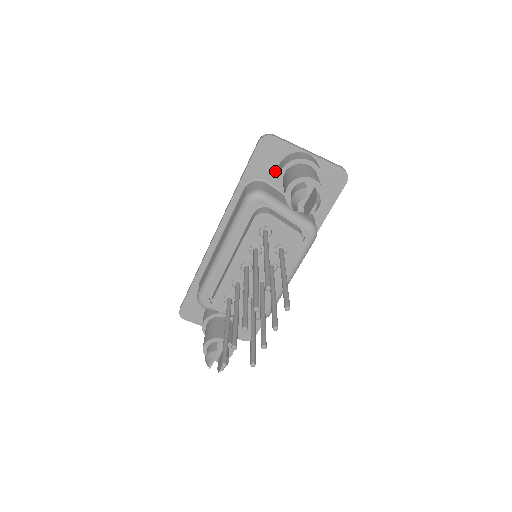
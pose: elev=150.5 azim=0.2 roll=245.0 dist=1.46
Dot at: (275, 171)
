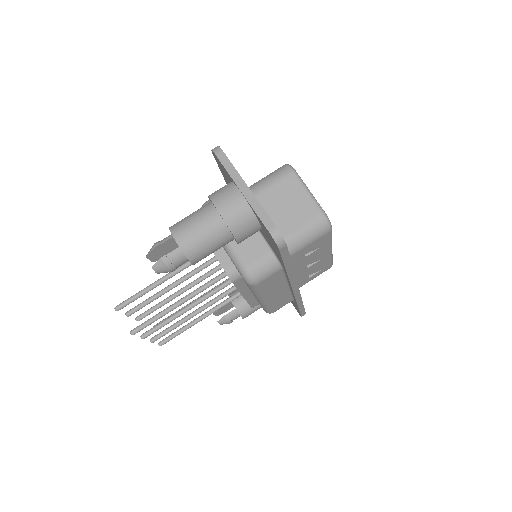
Dot at: occluded
